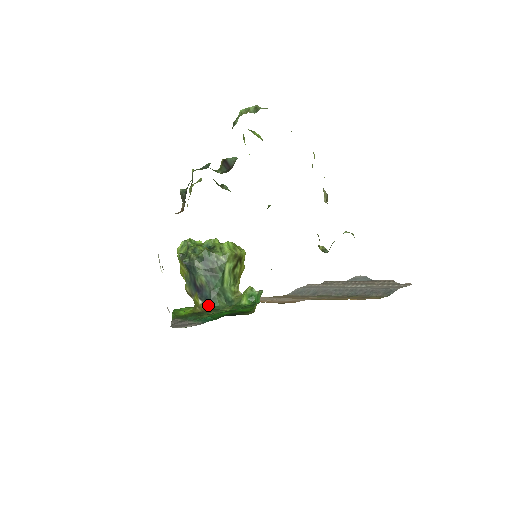
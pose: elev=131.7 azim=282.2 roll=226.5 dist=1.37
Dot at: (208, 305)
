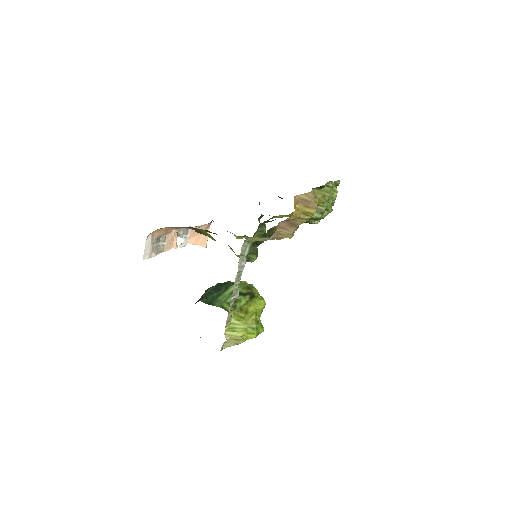
Dot at: occluded
